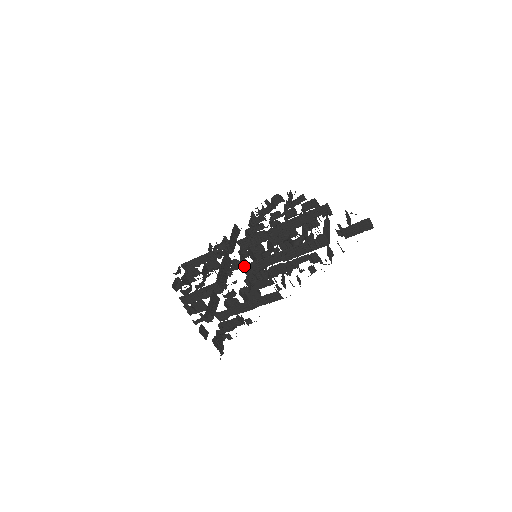
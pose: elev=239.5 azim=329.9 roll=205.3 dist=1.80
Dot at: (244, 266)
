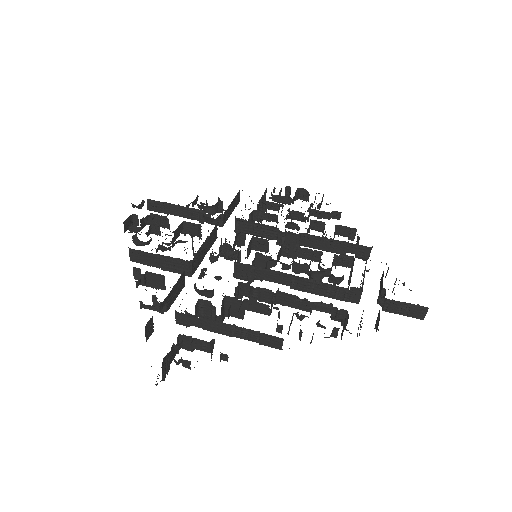
Dot at: (239, 263)
